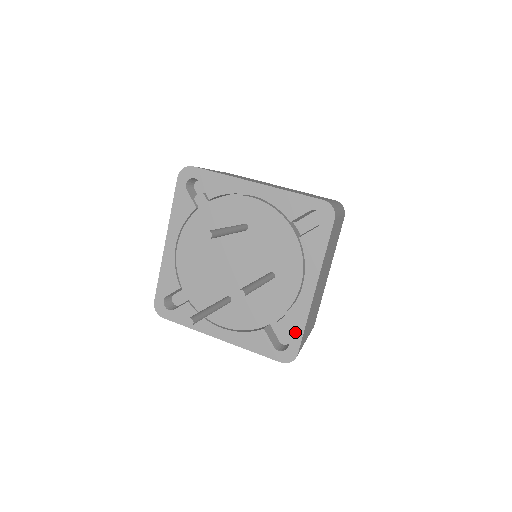
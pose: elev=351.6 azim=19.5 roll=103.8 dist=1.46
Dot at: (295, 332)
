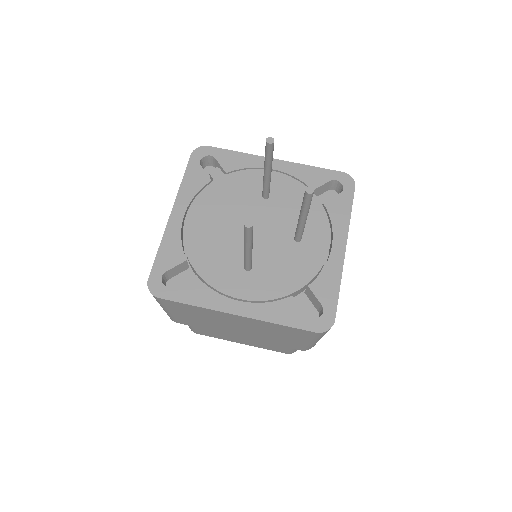
Dot at: (329, 295)
